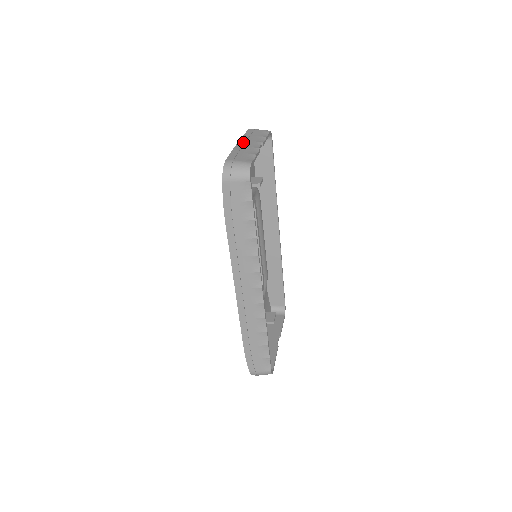
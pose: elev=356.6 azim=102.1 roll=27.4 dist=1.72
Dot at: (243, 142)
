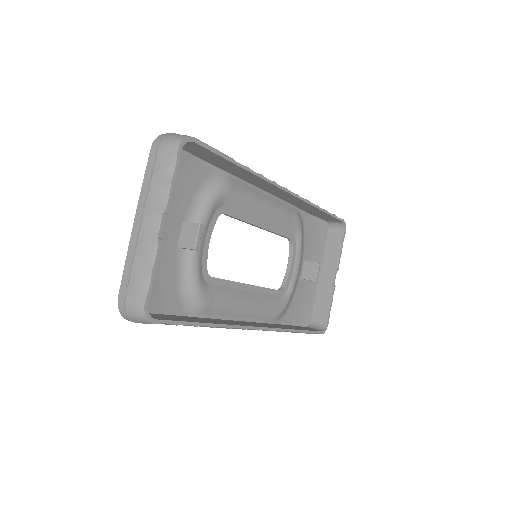
Dot at: (139, 219)
